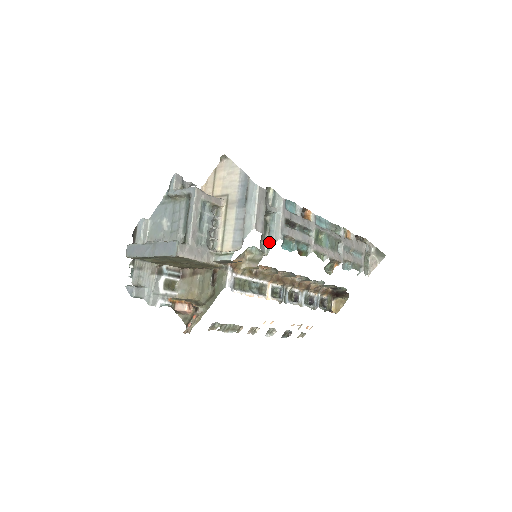
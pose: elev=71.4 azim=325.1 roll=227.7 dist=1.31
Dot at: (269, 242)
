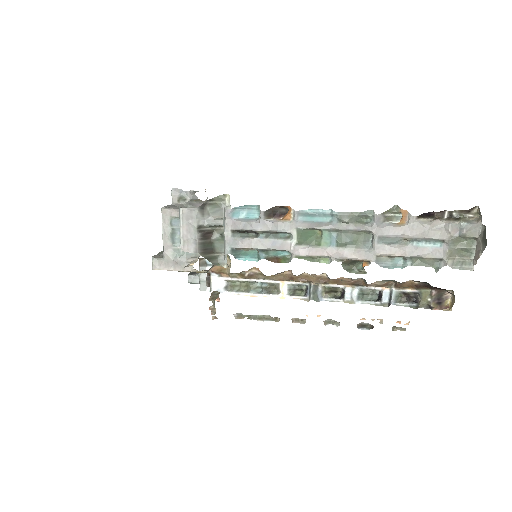
Dot at: (226, 254)
